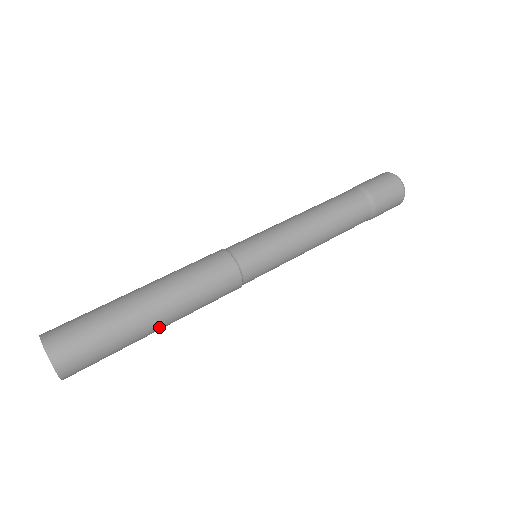
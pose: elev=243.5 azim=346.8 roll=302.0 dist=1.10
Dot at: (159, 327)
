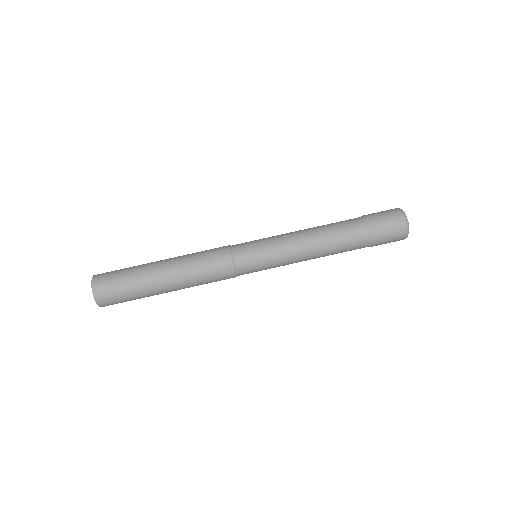
Dot at: (164, 279)
